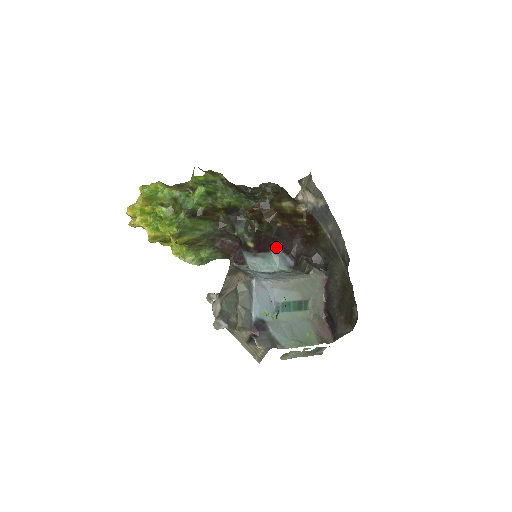
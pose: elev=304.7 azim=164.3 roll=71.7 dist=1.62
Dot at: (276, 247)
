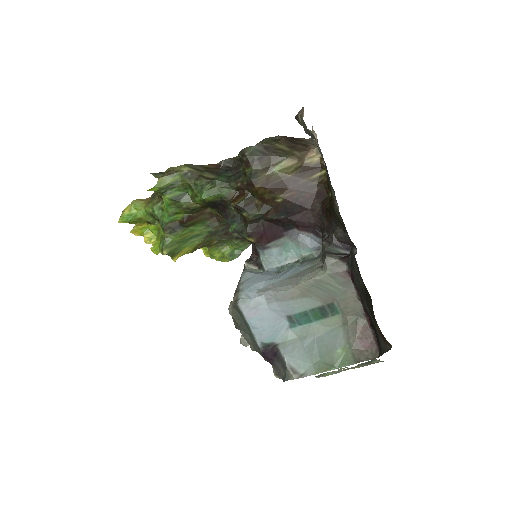
Dot at: (290, 227)
